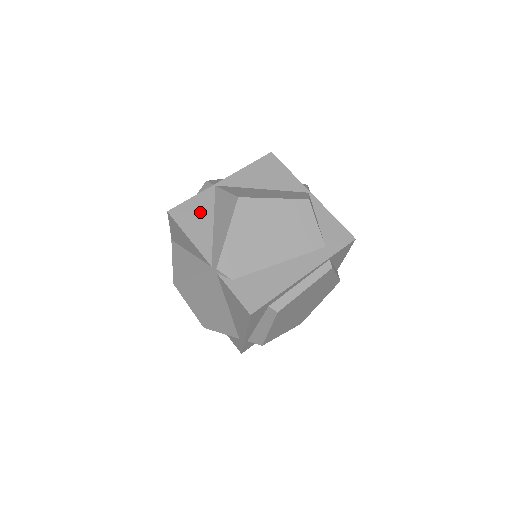
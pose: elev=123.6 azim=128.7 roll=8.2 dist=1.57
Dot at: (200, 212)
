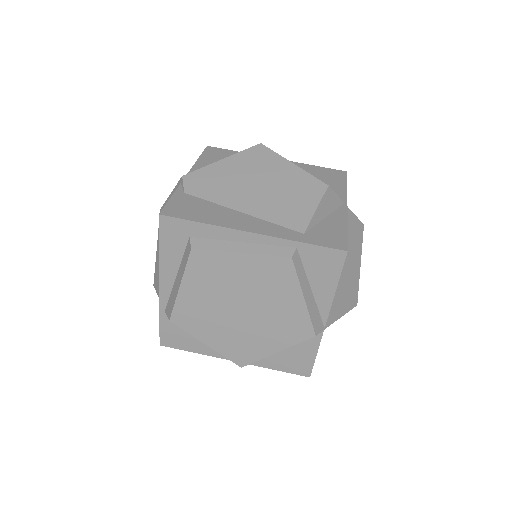
Dot at: occluded
